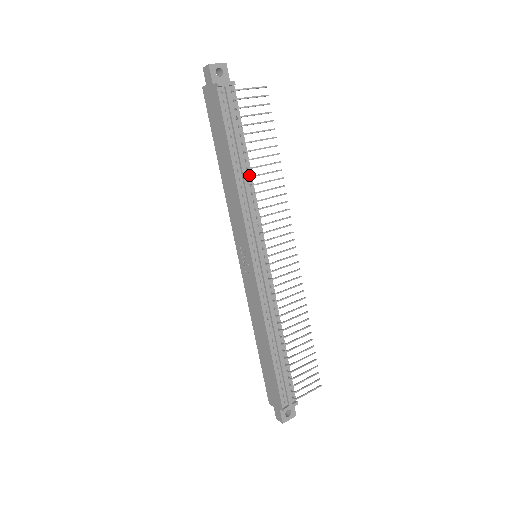
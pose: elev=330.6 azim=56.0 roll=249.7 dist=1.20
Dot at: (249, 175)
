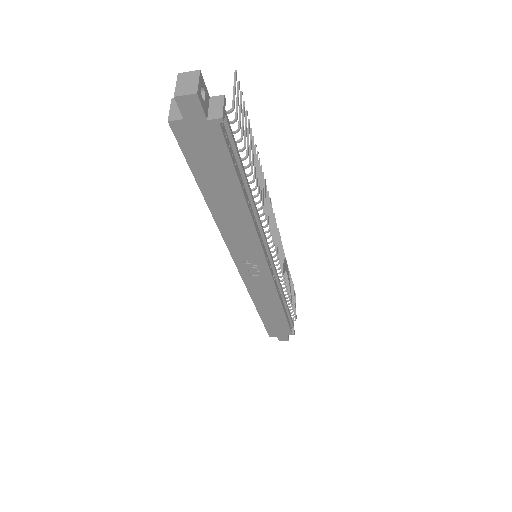
Dot at: occluded
